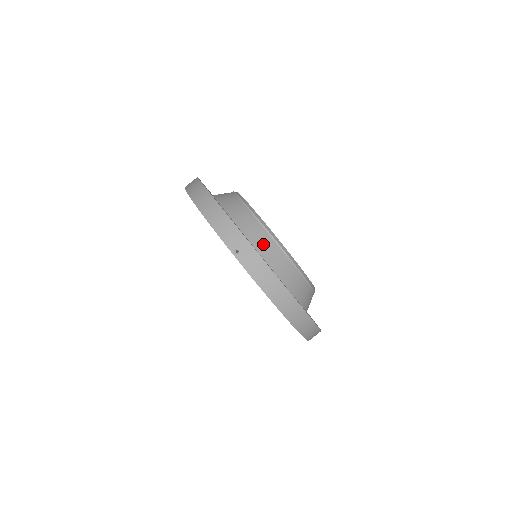
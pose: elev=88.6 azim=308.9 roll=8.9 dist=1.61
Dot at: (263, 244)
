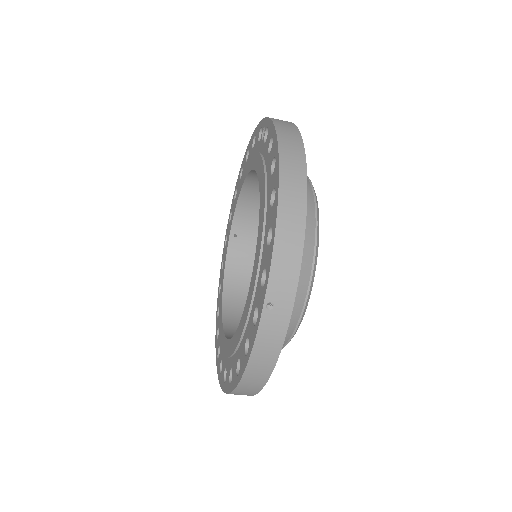
Dot at: occluded
